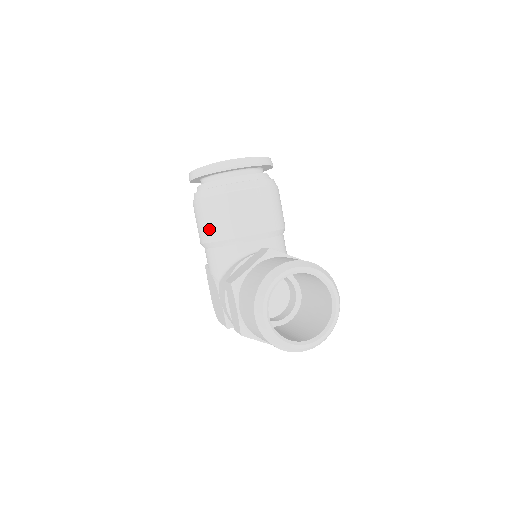
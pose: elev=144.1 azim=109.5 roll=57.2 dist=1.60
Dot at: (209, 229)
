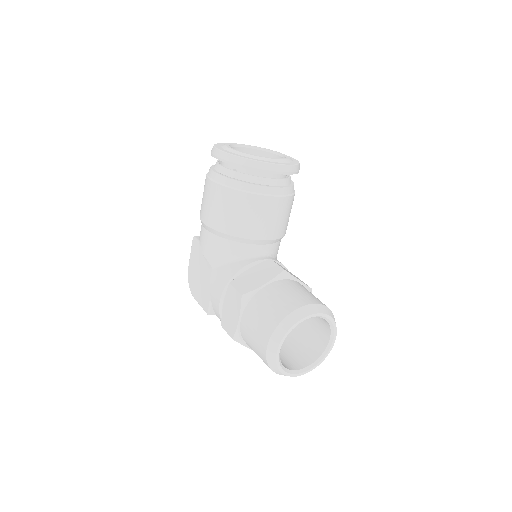
Dot at: (222, 219)
